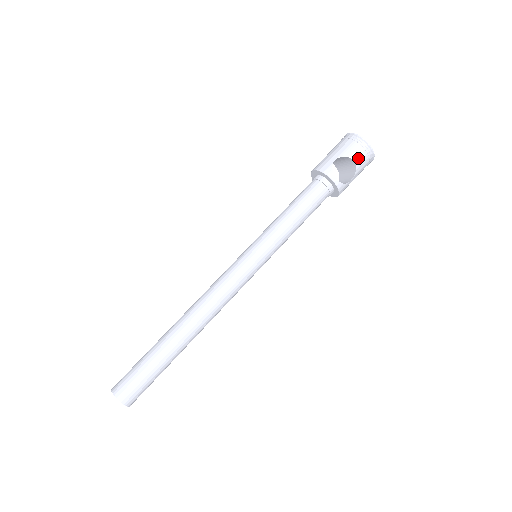
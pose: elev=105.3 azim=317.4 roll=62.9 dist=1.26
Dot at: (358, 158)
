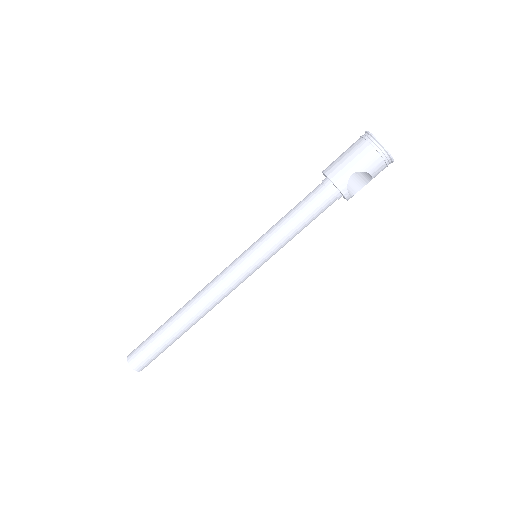
Dot at: (376, 171)
